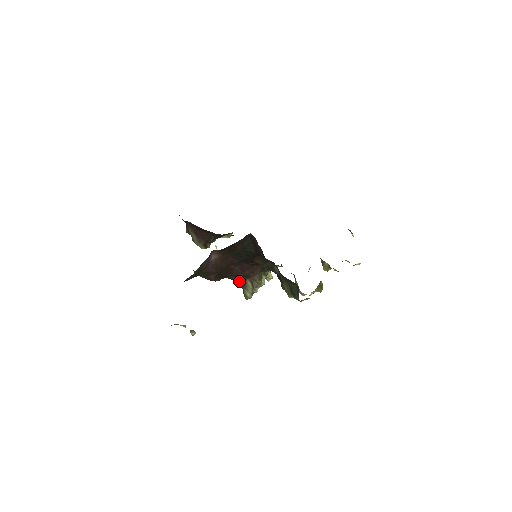
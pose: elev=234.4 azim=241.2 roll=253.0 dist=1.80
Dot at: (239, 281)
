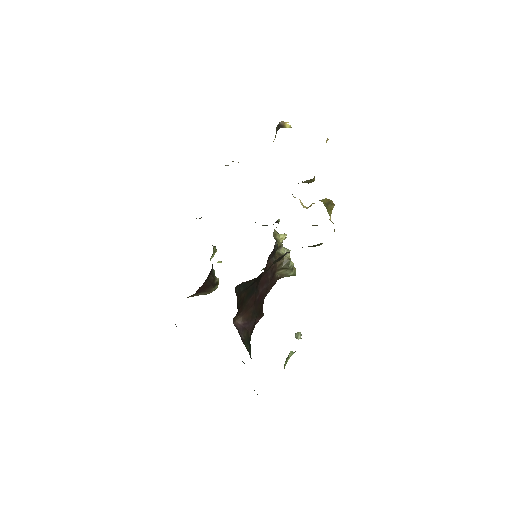
Dot at: (274, 284)
